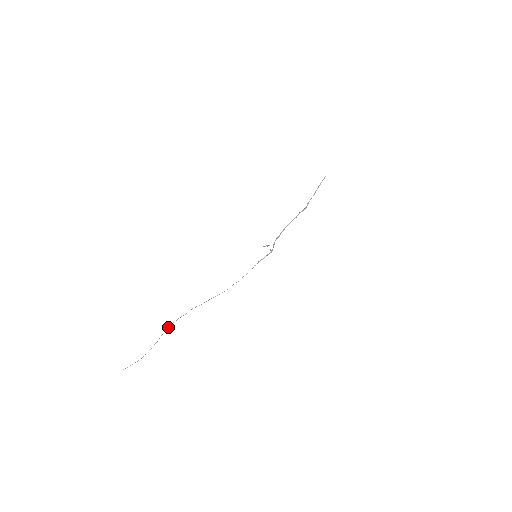
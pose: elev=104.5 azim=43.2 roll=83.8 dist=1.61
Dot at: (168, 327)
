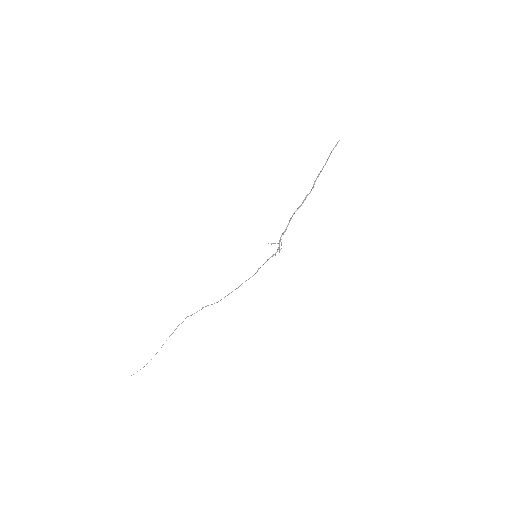
Dot at: (169, 336)
